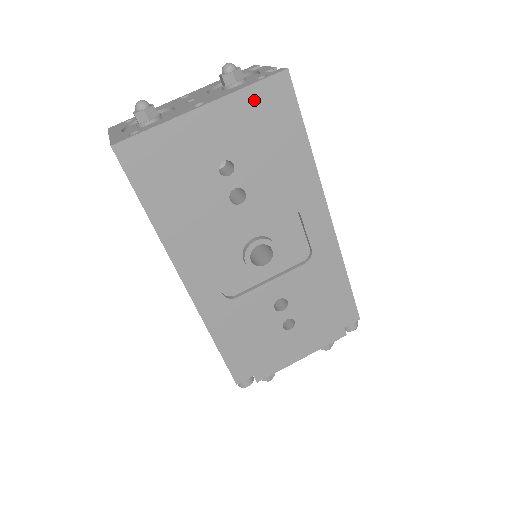
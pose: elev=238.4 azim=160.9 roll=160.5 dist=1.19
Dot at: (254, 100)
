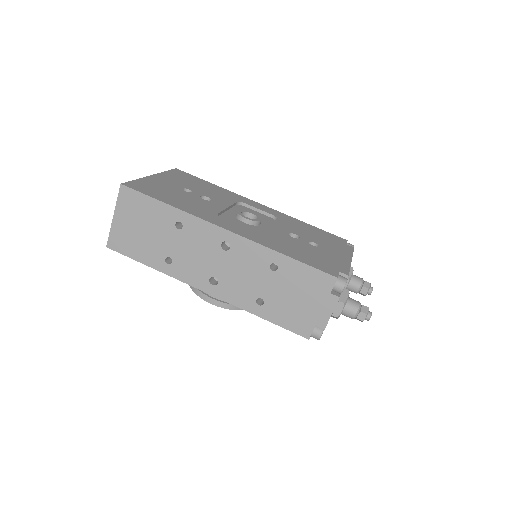
Dot at: (173, 174)
